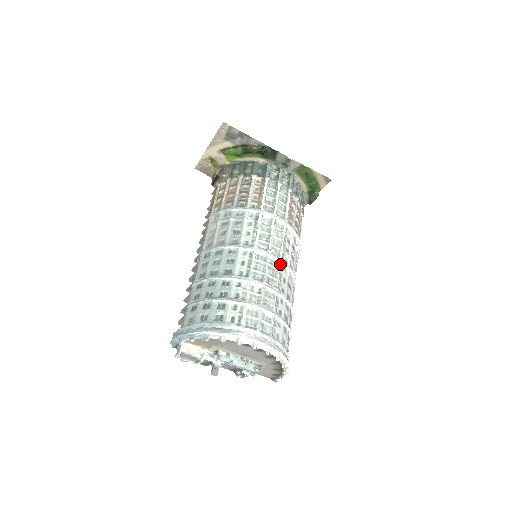
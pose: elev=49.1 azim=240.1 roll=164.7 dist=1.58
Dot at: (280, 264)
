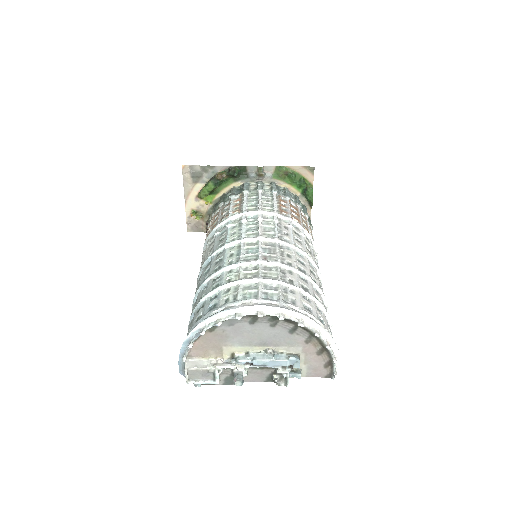
Dot at: (277, 244)
